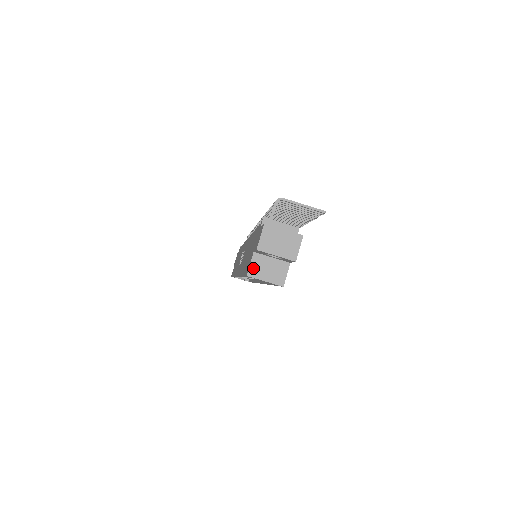
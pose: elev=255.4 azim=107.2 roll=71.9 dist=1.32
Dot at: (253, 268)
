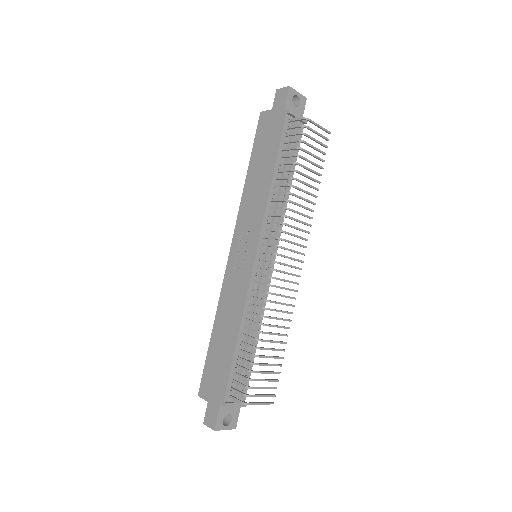
Dot at: (204, 398)
